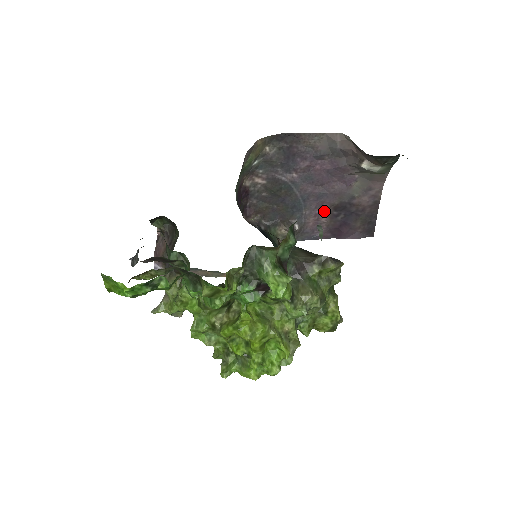
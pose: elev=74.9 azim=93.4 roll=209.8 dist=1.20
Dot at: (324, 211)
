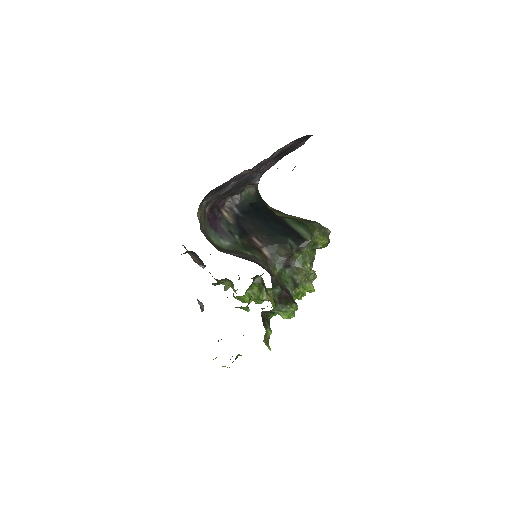
Dot at: occluded
